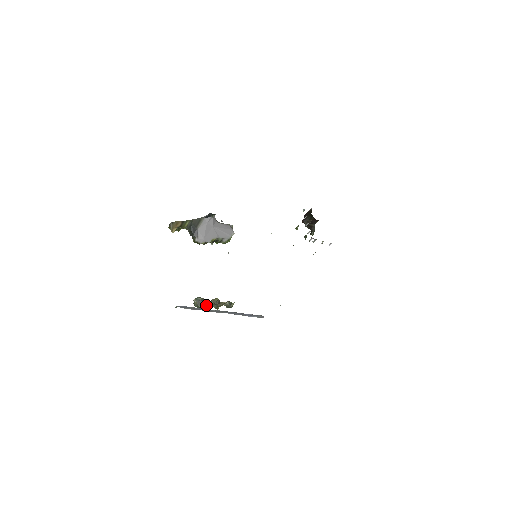
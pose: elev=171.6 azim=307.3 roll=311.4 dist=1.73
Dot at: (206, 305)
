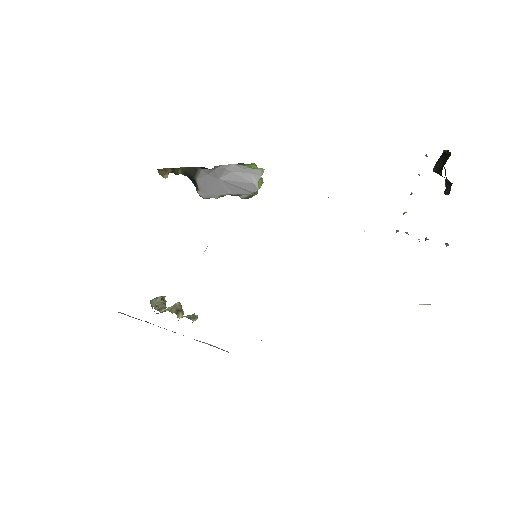
Dot at: (161, 312)
